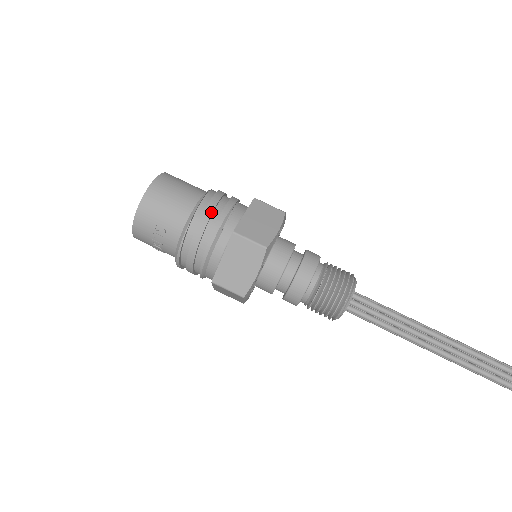
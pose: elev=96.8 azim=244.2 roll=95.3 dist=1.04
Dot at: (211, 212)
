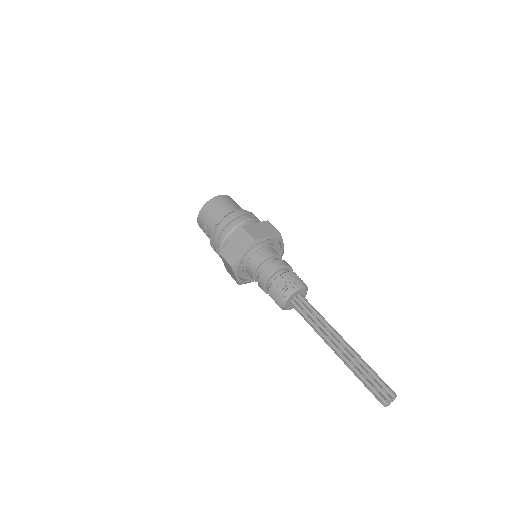
Dot at: (237, 216)
